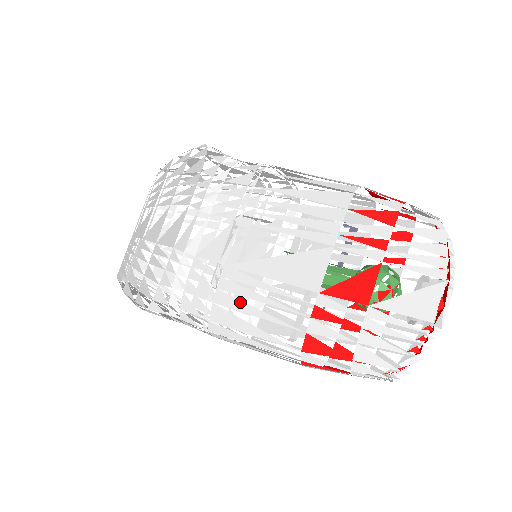
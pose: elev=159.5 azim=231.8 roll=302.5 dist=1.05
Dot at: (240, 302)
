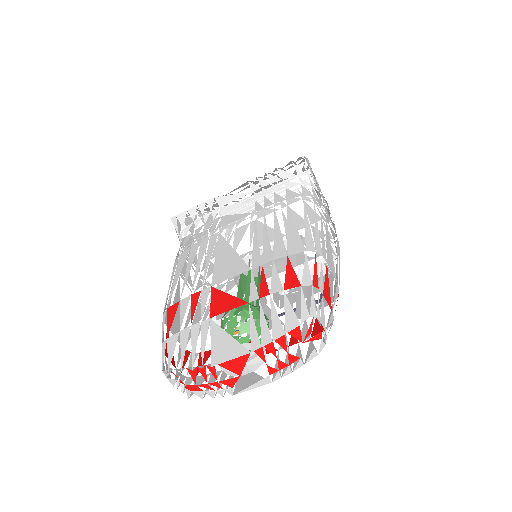
Dot at: (194, 256)
